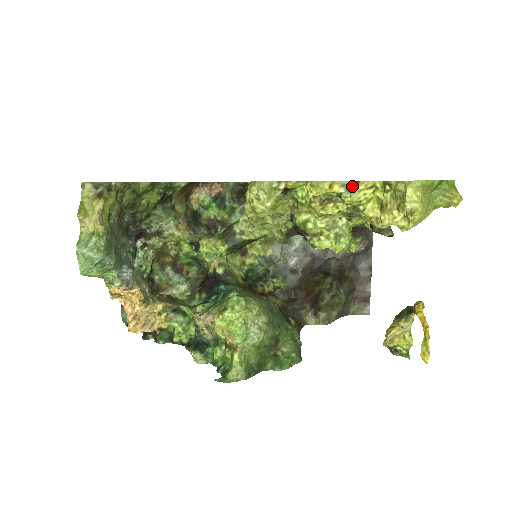
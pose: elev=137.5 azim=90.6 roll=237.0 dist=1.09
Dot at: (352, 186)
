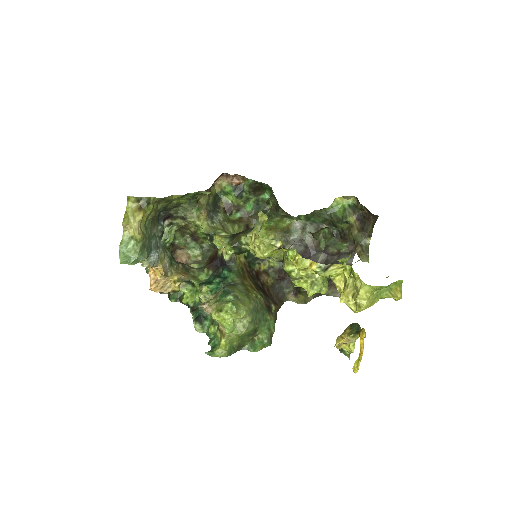
Dot at: (326, 268)
